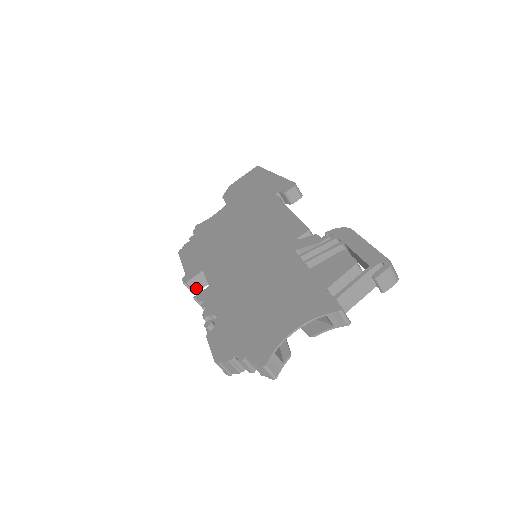
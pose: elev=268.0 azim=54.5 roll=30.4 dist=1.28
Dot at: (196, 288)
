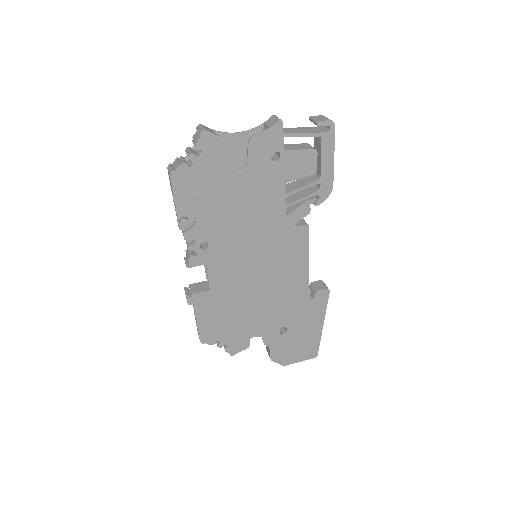
Dot at: (192, 291)
